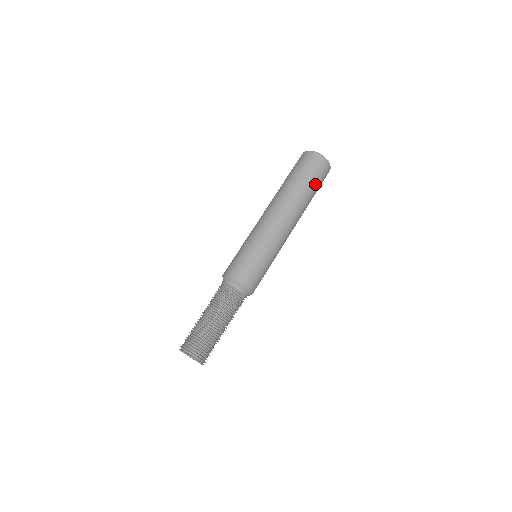
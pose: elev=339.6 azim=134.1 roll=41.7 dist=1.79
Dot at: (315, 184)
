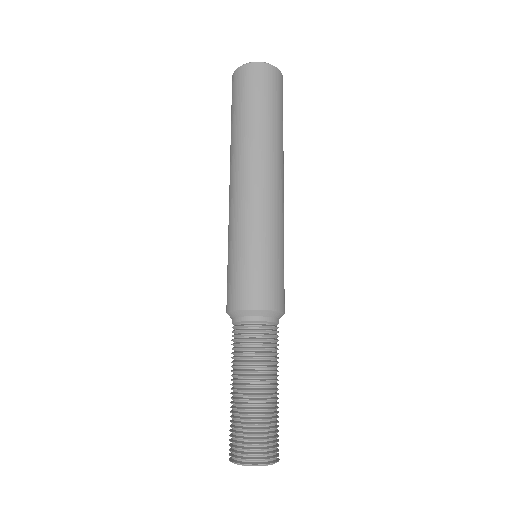
Dot at: (279, 110)
